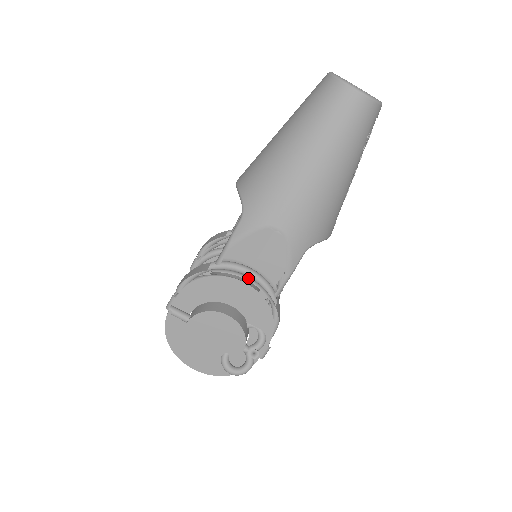
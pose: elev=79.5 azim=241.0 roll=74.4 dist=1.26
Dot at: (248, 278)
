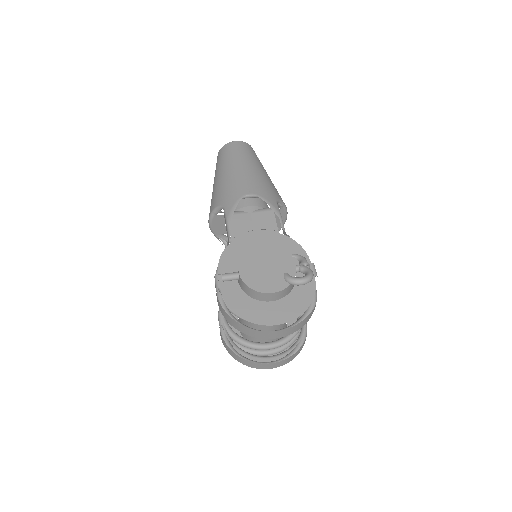
Dot at: occluded
